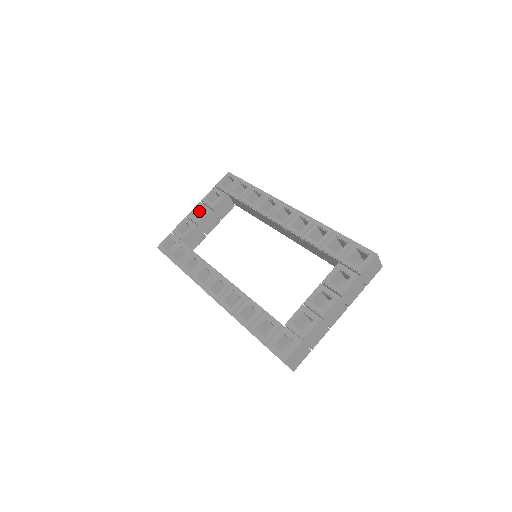
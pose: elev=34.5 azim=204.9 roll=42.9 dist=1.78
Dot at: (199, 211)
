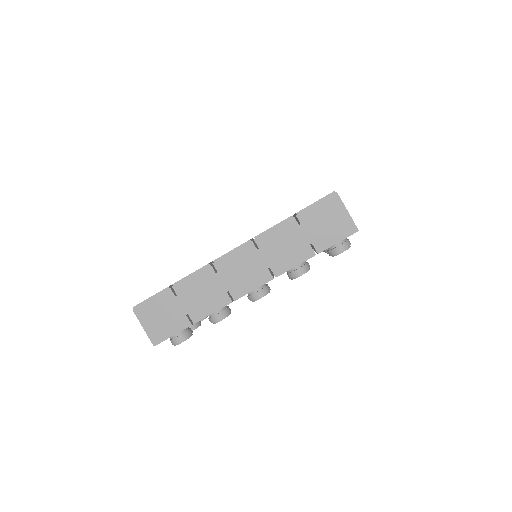
Dot at: occluded
